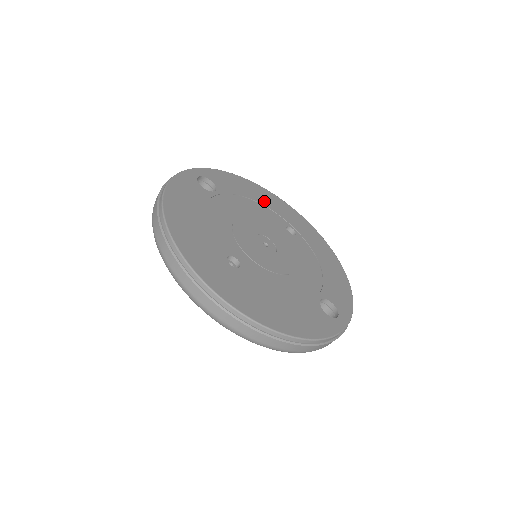
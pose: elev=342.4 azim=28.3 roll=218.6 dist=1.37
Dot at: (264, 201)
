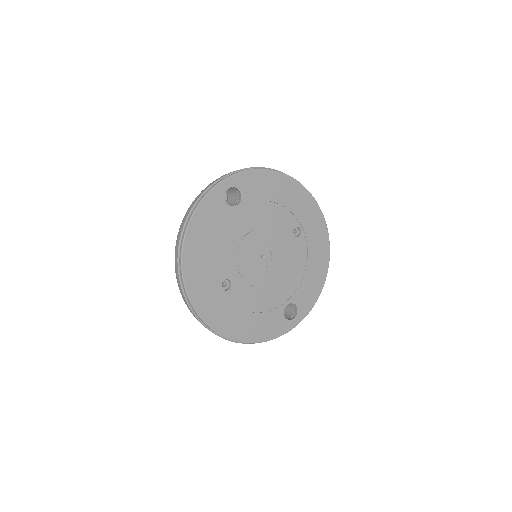
Dot at: (286, 200)
